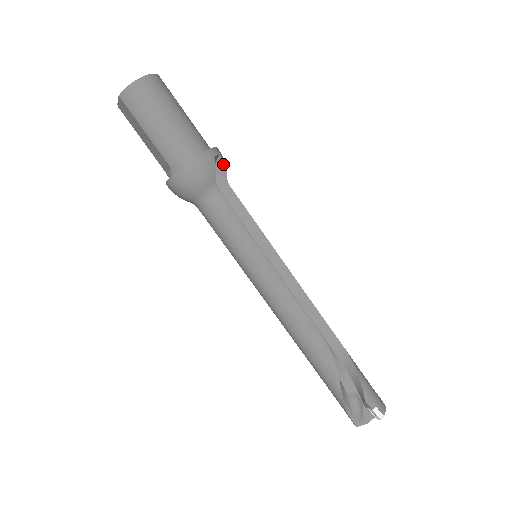
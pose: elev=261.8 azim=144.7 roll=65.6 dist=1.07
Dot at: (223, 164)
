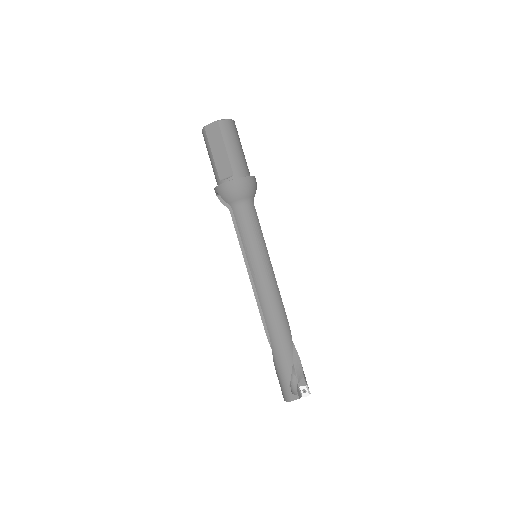
Dot at: occluded
